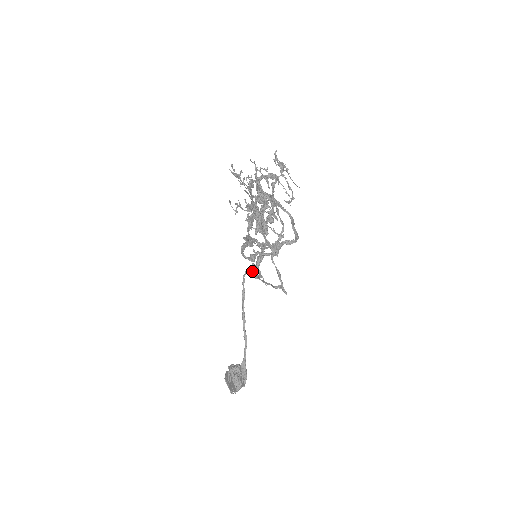
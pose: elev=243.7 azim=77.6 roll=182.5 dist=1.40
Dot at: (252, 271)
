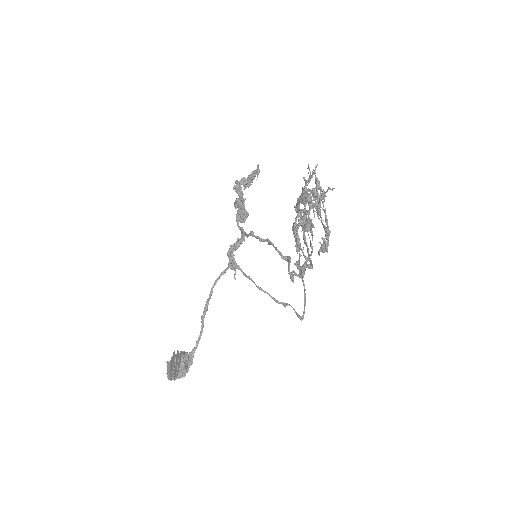
Dot at: (231, 261)
